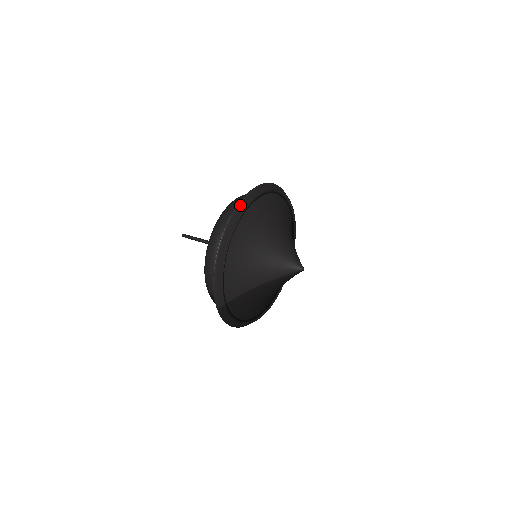
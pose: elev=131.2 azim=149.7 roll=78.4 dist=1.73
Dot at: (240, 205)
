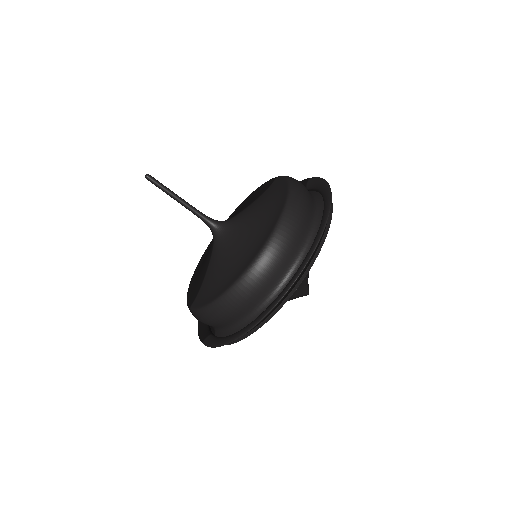
Dot at: (296, 280)
